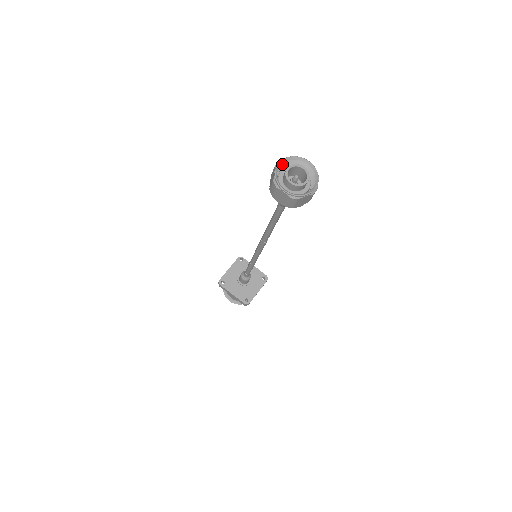
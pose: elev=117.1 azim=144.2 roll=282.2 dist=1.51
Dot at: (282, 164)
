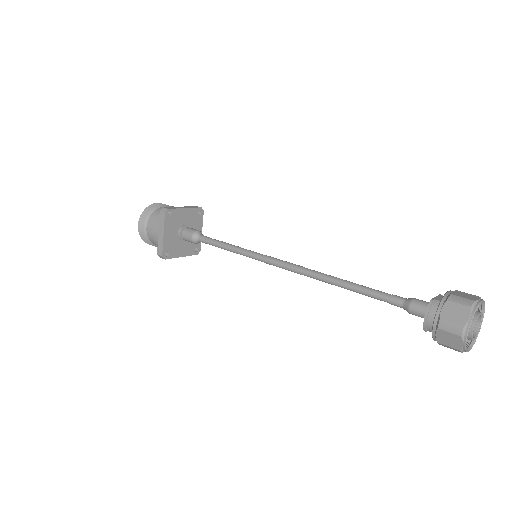
Dot at: (461, 323)
